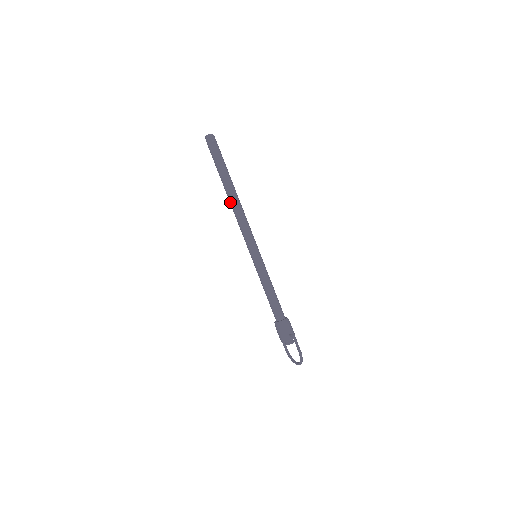
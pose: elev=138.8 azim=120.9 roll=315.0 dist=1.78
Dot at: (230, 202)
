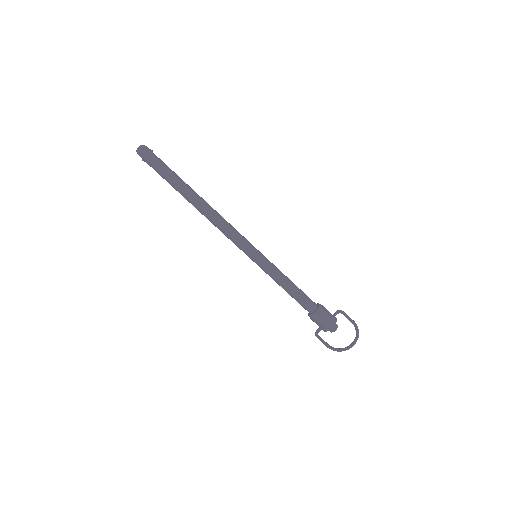
Dot at: (203, 208)
